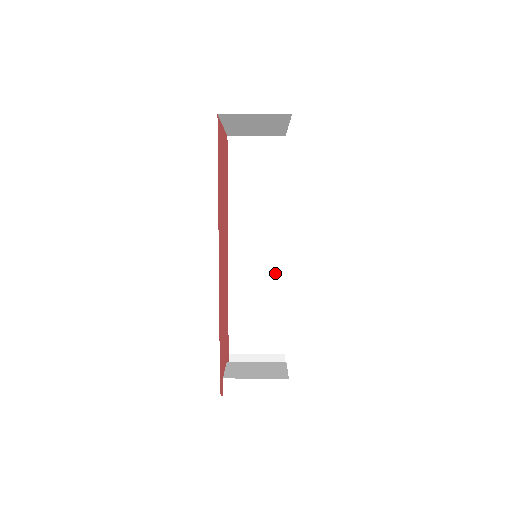
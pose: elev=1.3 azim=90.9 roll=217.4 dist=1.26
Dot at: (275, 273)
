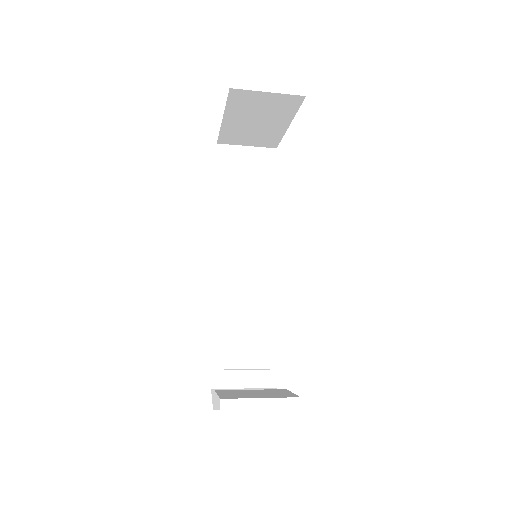
Dot at: (267, 289)
